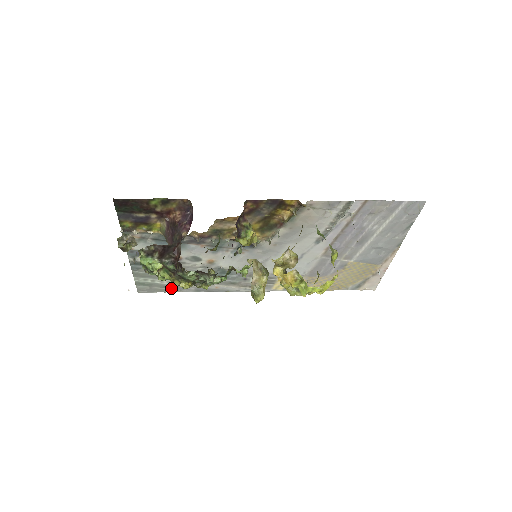
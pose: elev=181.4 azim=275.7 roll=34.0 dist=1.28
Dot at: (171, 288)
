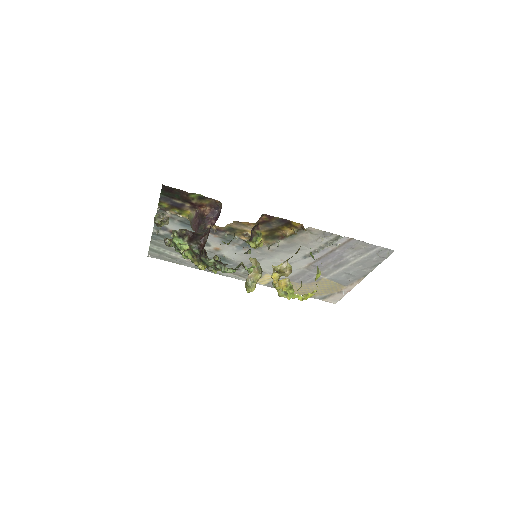
Dot at: (176, 260)
